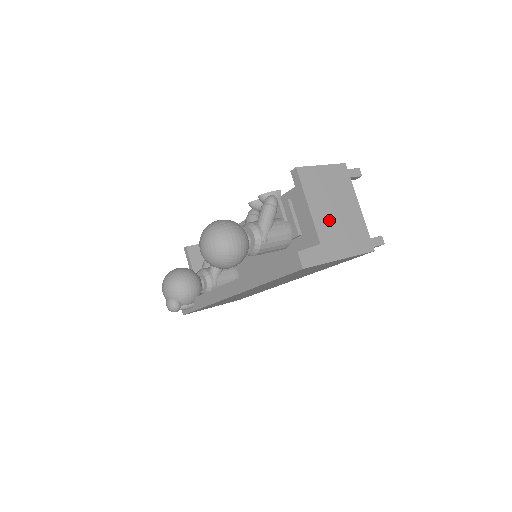
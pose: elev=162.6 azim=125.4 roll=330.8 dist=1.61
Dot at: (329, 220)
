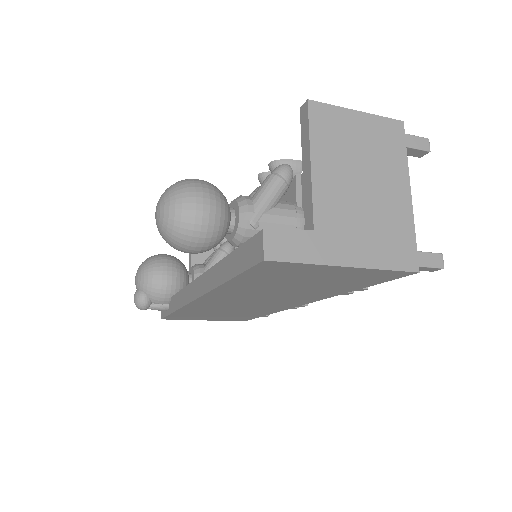
Dot at: (344, 197)
